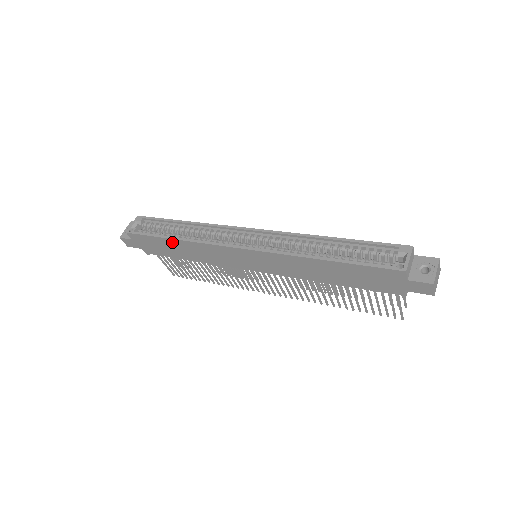
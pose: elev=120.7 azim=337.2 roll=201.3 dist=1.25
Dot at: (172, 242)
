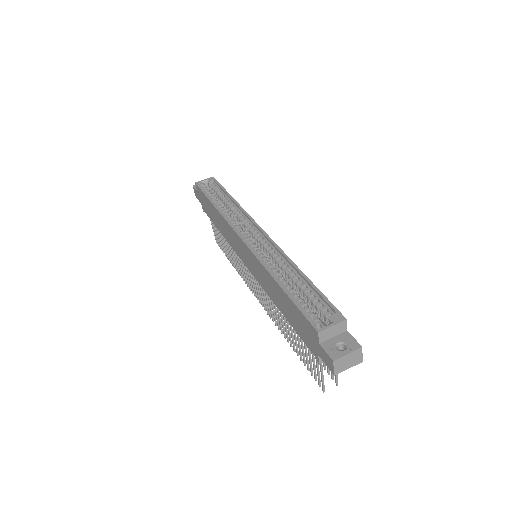
Dot at: (213, 207)
